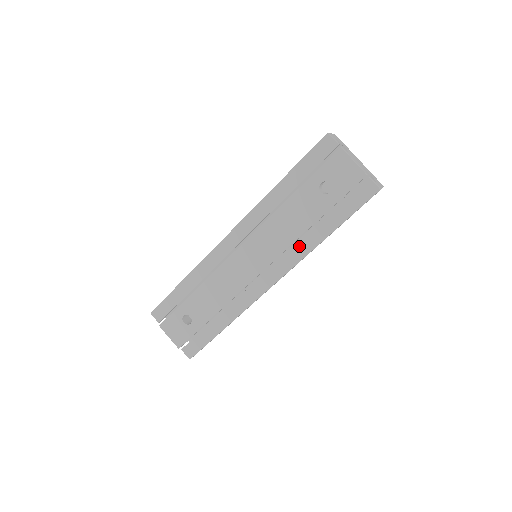
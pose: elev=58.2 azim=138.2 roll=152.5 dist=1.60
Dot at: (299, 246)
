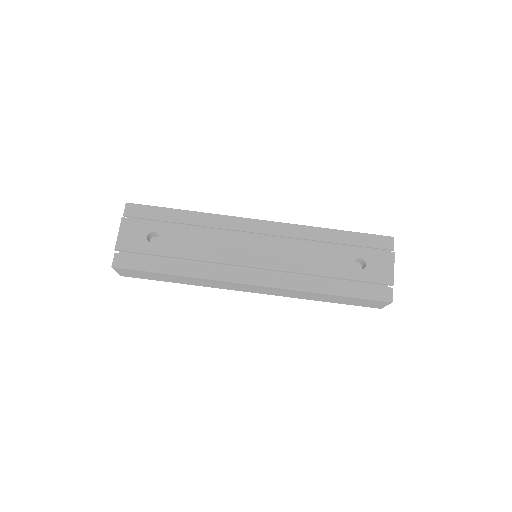
Dot at: (302, 279)
